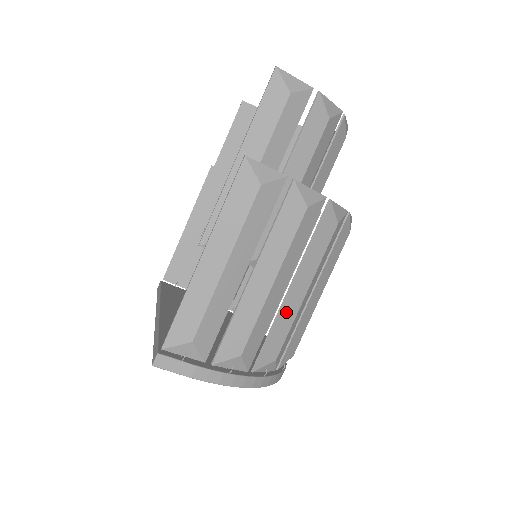
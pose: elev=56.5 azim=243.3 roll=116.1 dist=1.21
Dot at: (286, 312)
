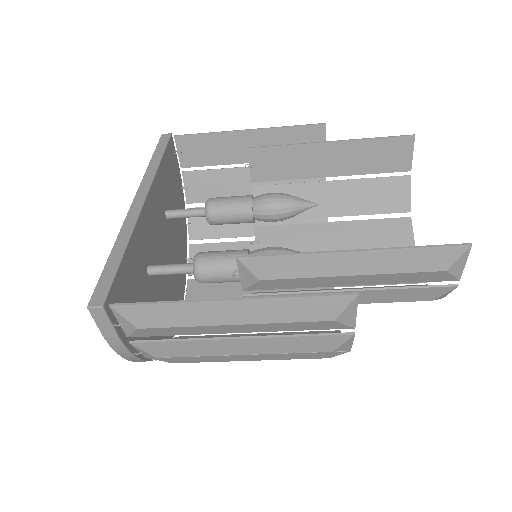
Dot at: (221, 358)
